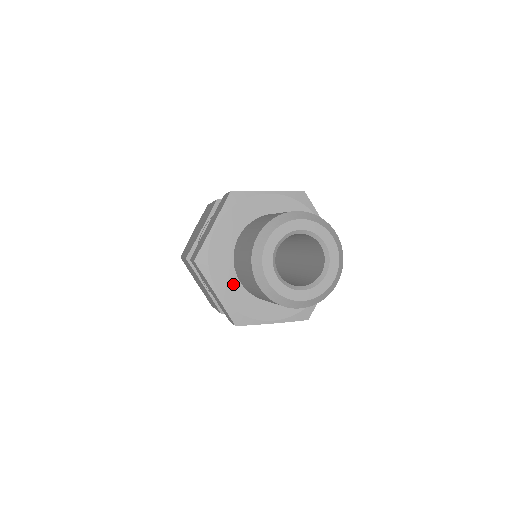
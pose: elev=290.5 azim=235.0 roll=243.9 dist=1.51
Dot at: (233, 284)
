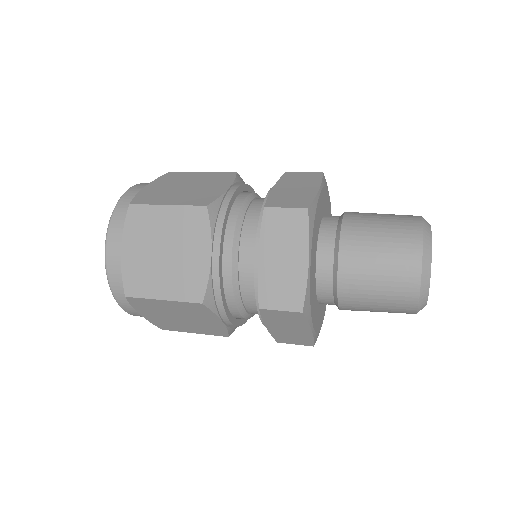
Dot at: (316, 309)
